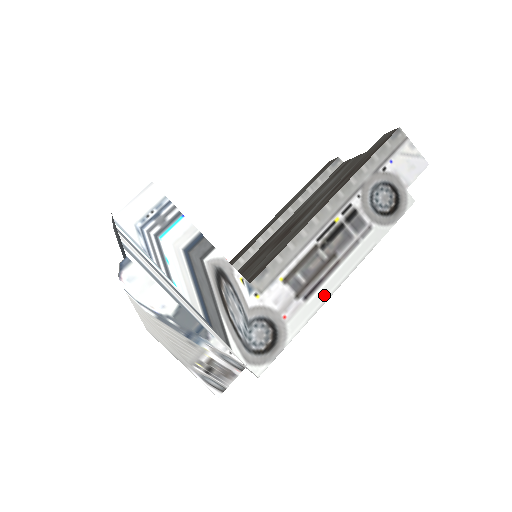
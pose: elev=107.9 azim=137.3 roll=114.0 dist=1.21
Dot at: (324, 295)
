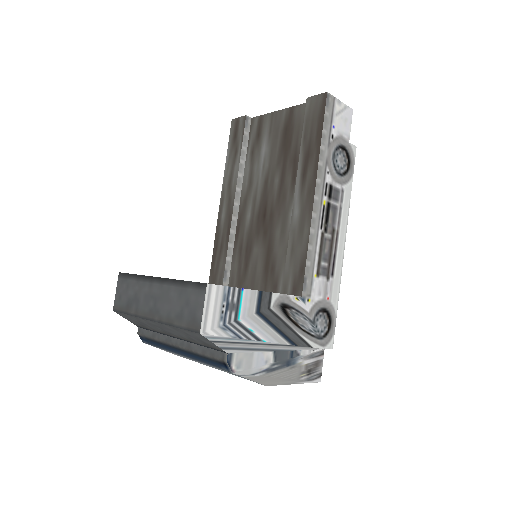
Dot at: (340, 263)
